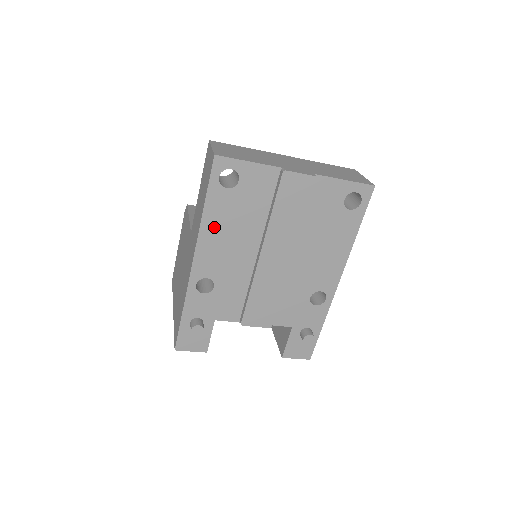
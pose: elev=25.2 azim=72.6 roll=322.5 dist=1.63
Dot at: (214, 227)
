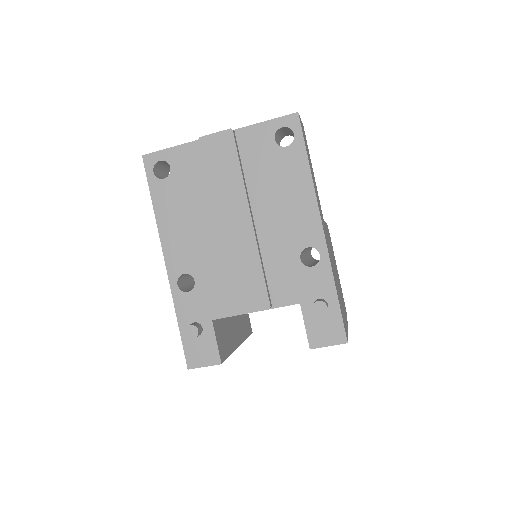
Dot at: (169, 219)
